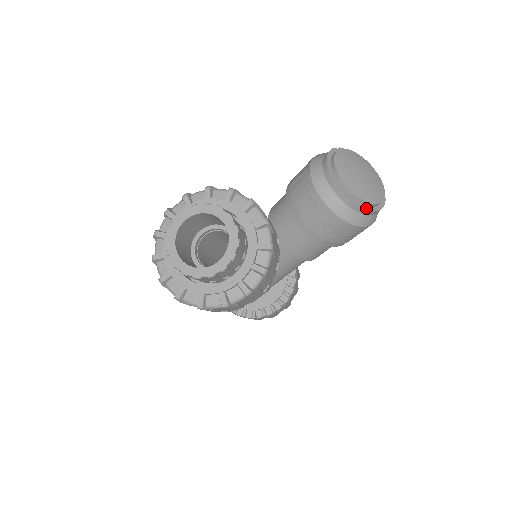
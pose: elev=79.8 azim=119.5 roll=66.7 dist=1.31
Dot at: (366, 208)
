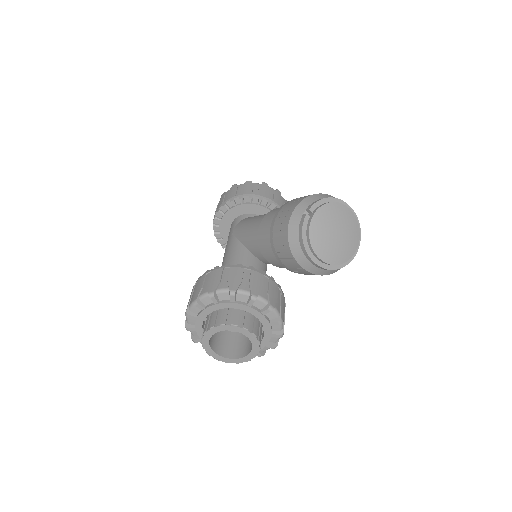
Dot at: (347, 263)
